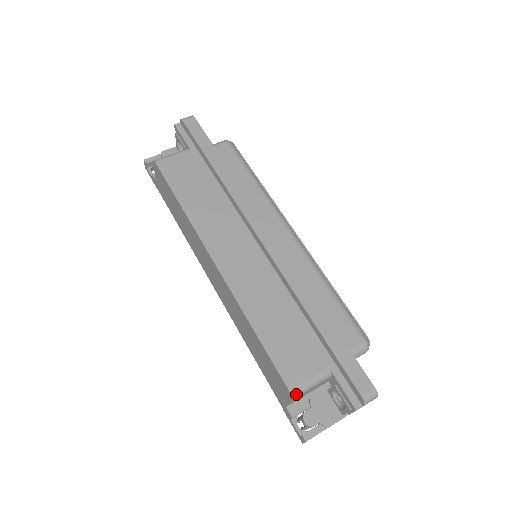
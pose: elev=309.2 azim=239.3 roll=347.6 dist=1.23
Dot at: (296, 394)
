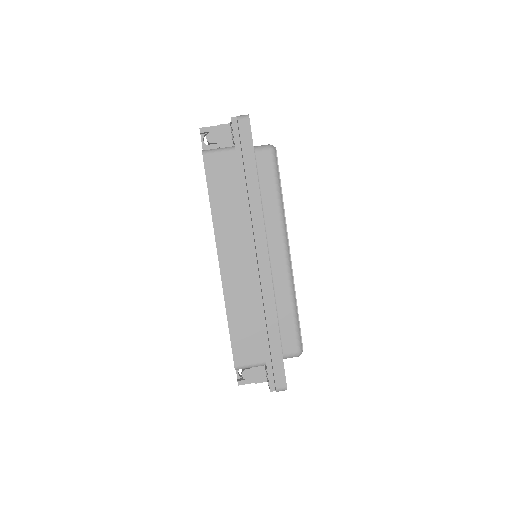
Dot at: (238, 369)
